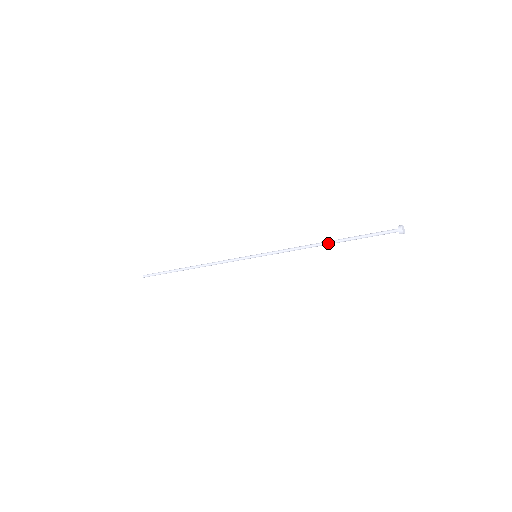
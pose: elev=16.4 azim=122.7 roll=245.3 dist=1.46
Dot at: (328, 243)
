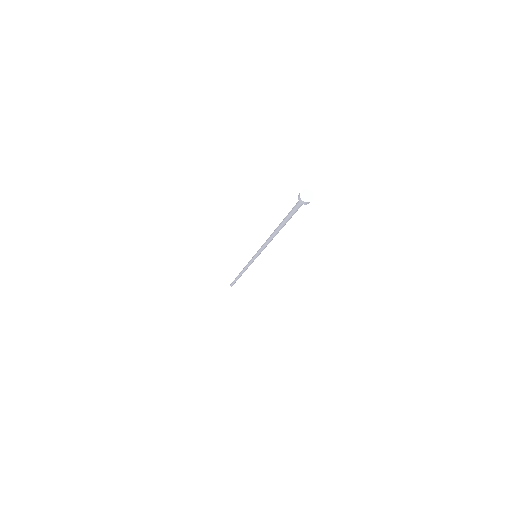
Dot at: (275, 230)
